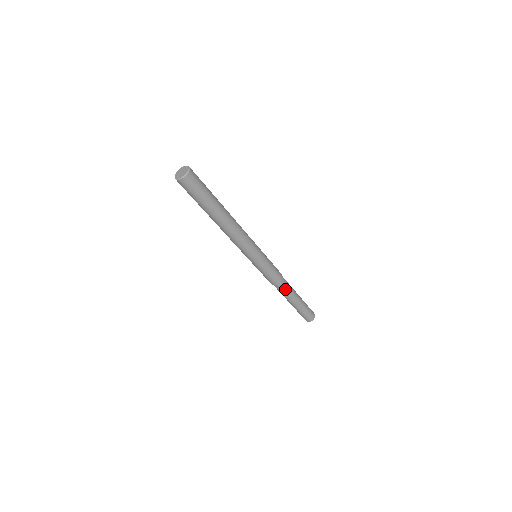
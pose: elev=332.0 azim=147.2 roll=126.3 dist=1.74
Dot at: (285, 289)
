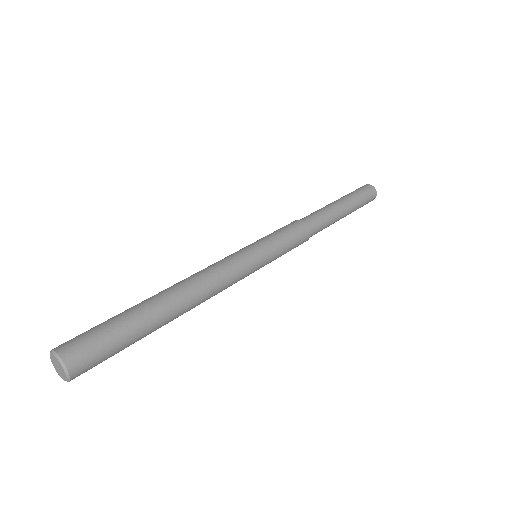
Dot at: (321, 227)
